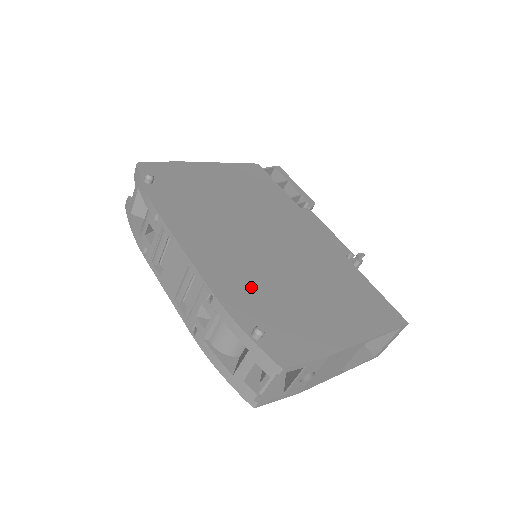
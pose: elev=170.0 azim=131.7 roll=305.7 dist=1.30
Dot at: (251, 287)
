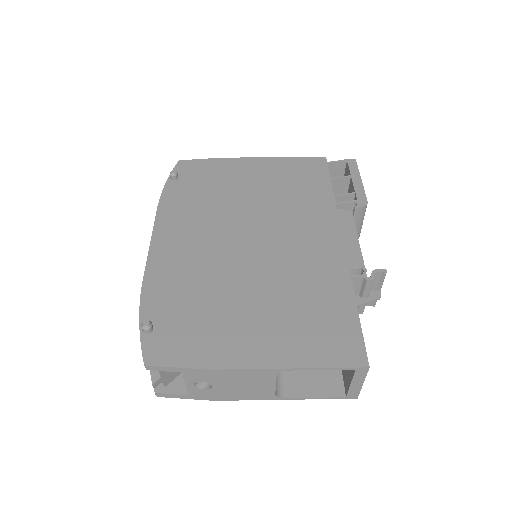
Dot at: (186, 284)
